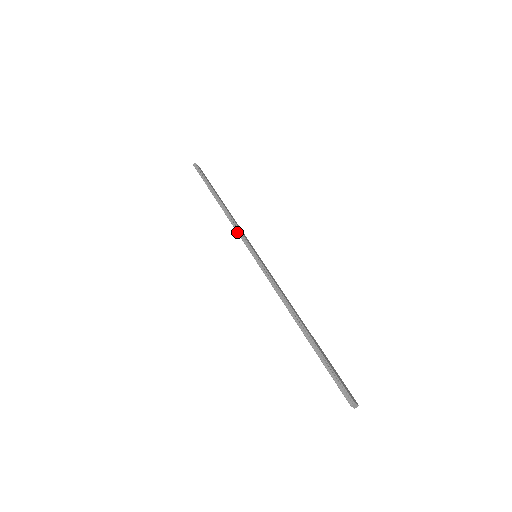
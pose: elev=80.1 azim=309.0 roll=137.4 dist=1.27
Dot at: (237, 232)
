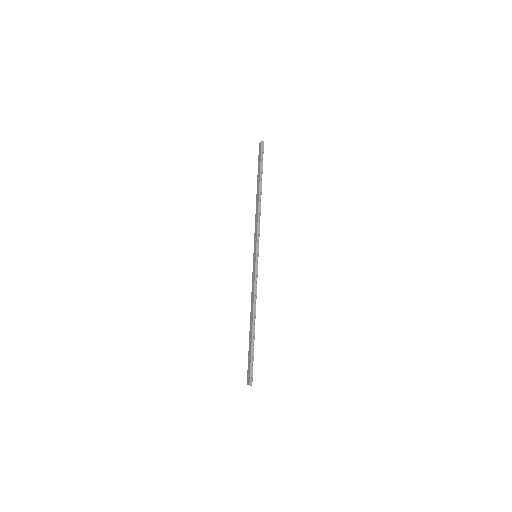
Dot at: (257, 230)
